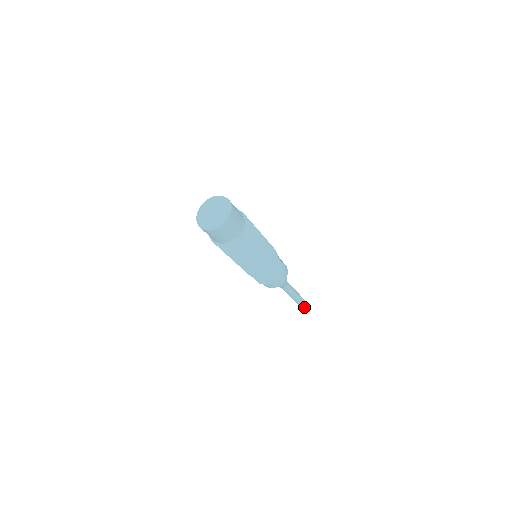
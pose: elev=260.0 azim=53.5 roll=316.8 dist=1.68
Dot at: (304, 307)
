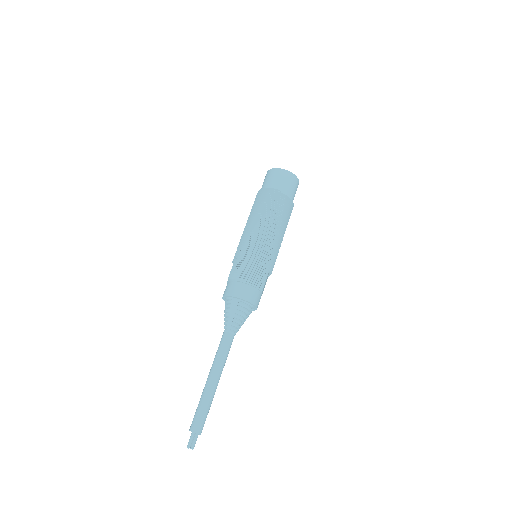
Dot at: (199, 416)
